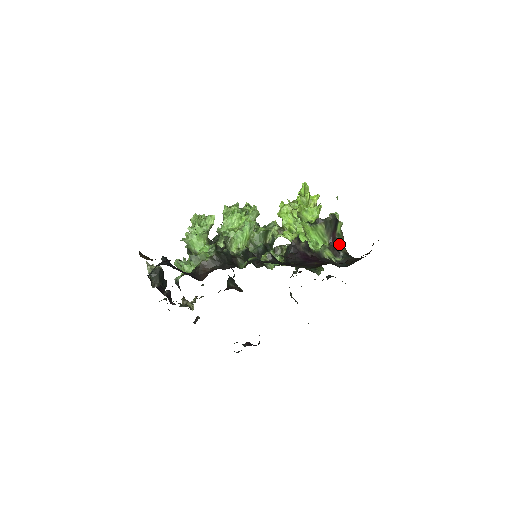
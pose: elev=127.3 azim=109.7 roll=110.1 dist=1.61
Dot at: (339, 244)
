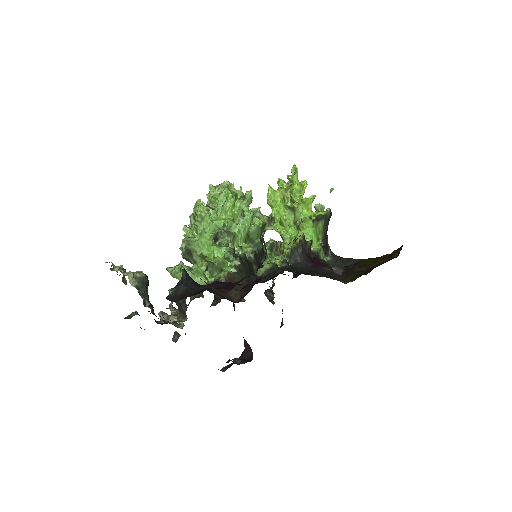
Dot at: (327, 241)
